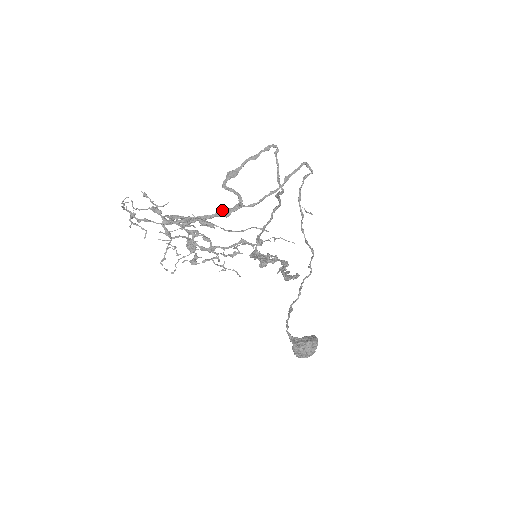
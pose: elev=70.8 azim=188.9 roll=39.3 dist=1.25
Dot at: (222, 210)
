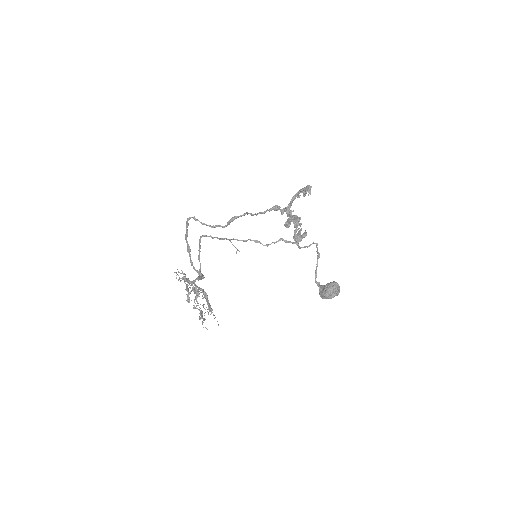
Dot at: occluded
